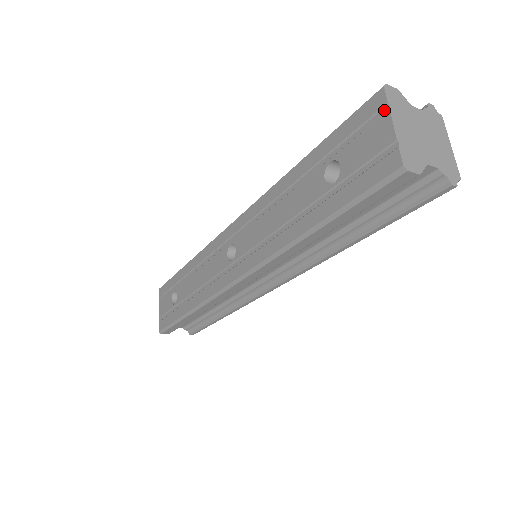
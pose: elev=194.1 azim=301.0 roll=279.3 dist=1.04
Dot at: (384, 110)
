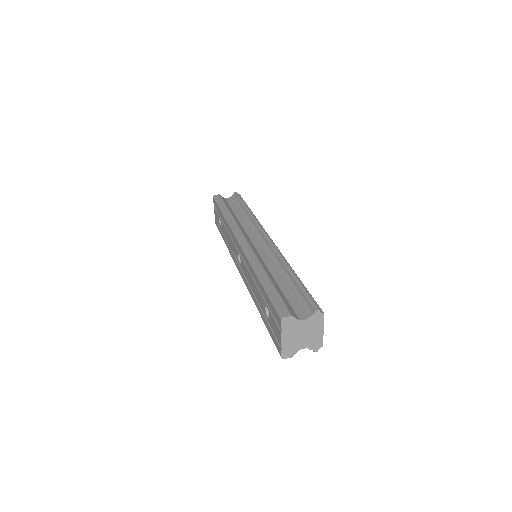
Dot at: (280, 328)
